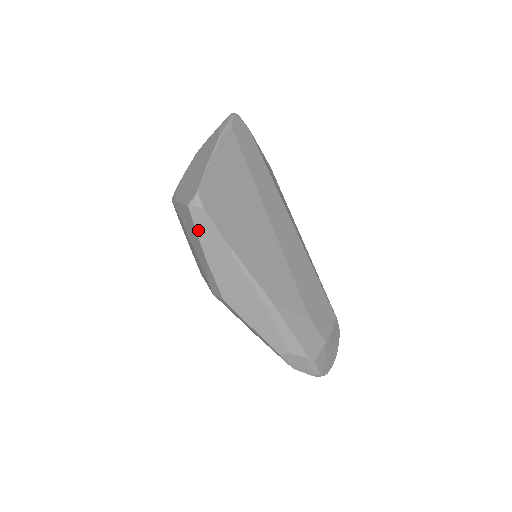
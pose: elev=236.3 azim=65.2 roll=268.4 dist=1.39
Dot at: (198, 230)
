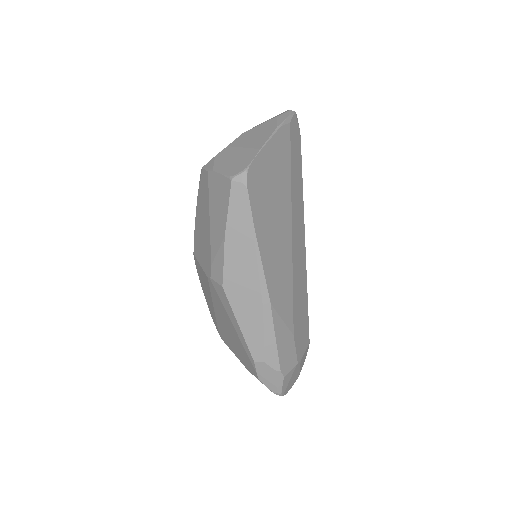
Dot at: (231, 206)
